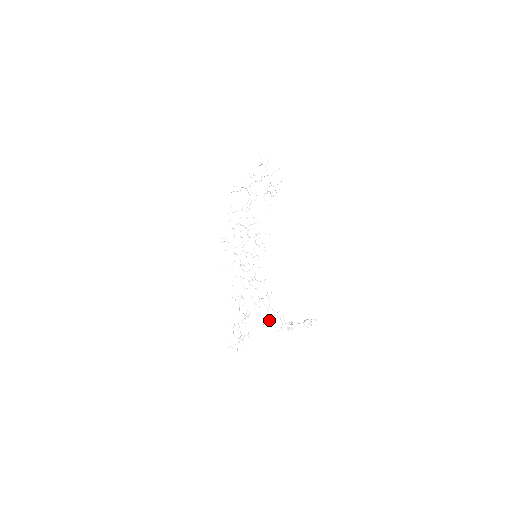
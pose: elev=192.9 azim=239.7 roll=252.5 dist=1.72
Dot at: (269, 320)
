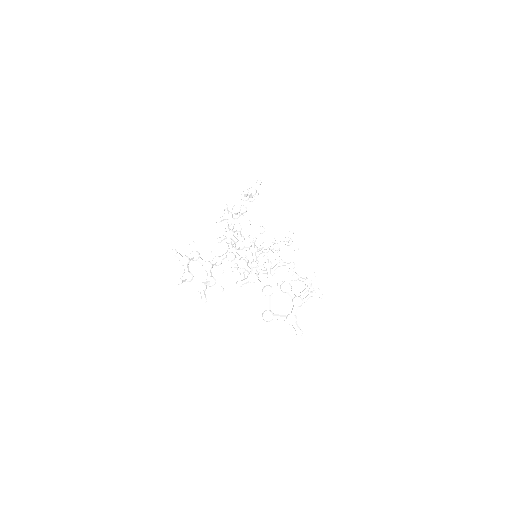
Dot at: (235, 257)
